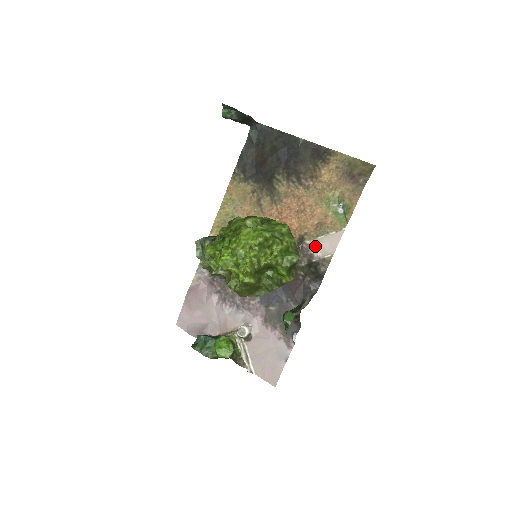
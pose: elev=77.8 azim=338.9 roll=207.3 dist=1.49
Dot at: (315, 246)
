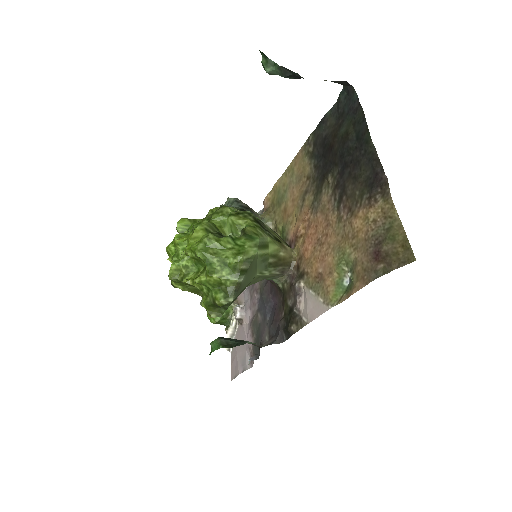
Dot at: (304, 296)
